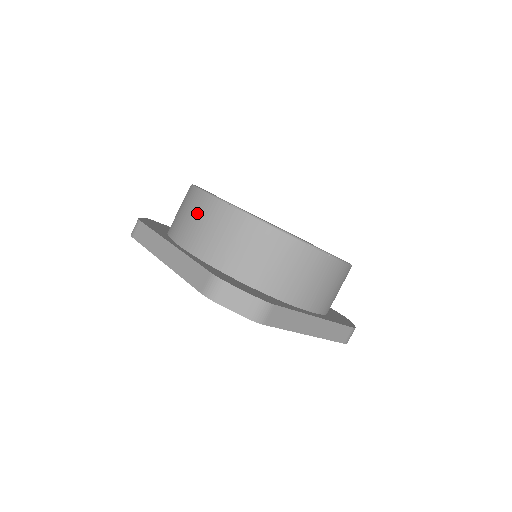
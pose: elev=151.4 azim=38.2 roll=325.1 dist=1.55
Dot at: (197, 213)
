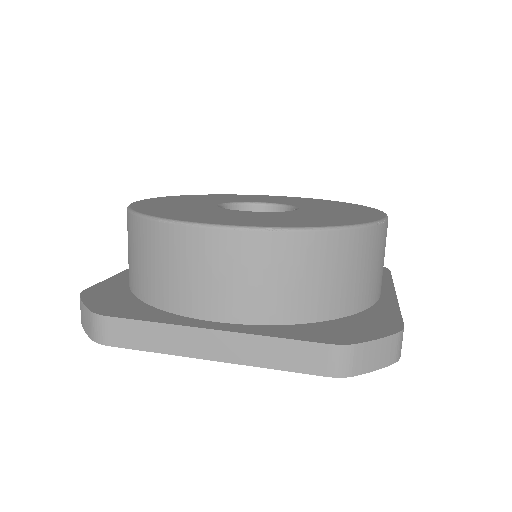
Dot at: (217, 264)
